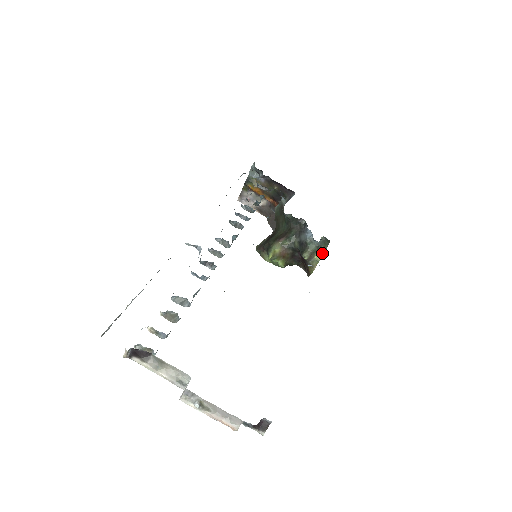
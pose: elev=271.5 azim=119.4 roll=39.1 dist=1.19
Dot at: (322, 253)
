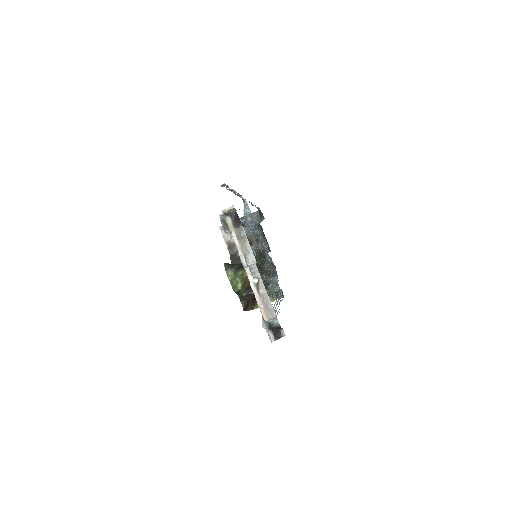
Dot at: (273, 300)
